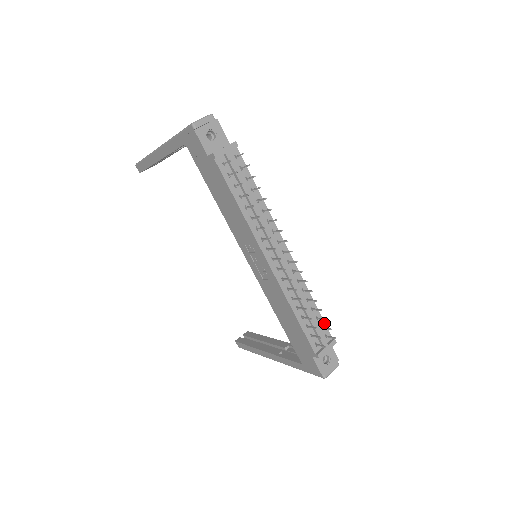
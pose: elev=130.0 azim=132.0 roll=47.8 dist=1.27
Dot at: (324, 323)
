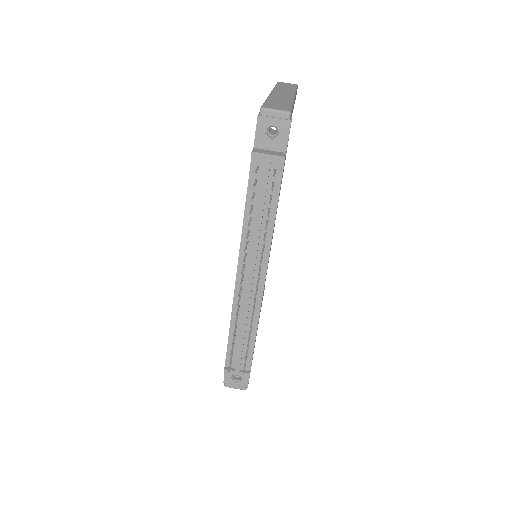
Dot at: (252, 356)
